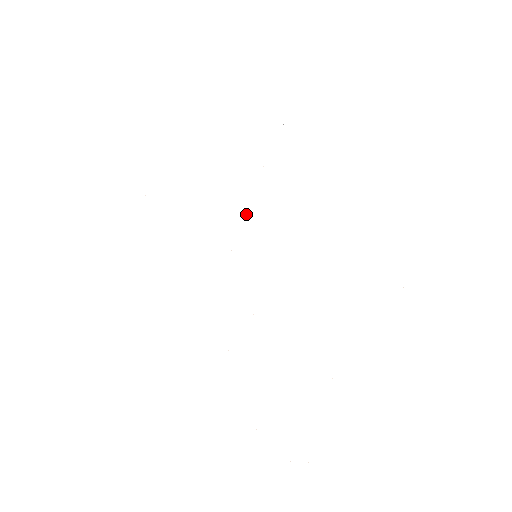
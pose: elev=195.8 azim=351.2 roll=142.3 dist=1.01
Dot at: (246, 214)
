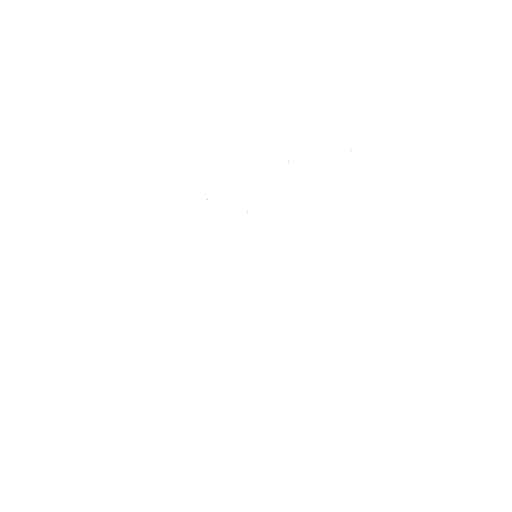
Dot at: occluded
